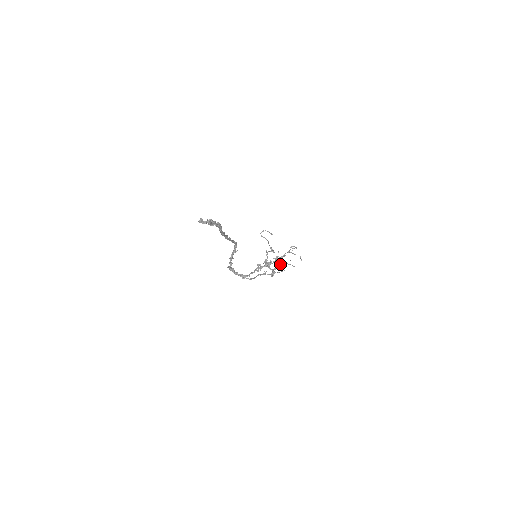
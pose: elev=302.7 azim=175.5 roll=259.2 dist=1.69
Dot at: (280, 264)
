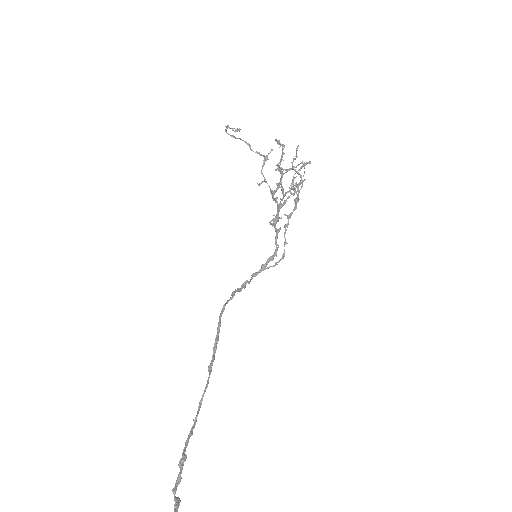
Dot at: (291, 189)
